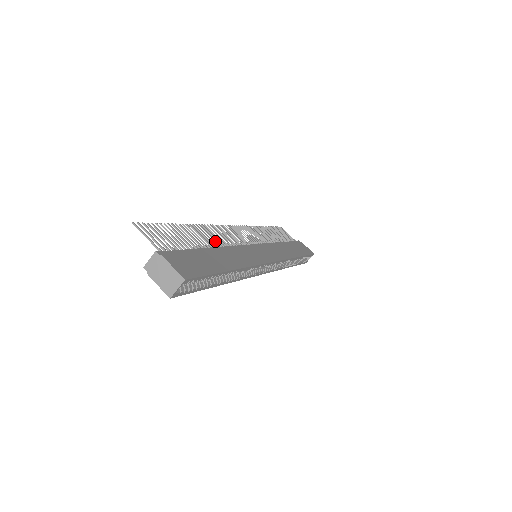
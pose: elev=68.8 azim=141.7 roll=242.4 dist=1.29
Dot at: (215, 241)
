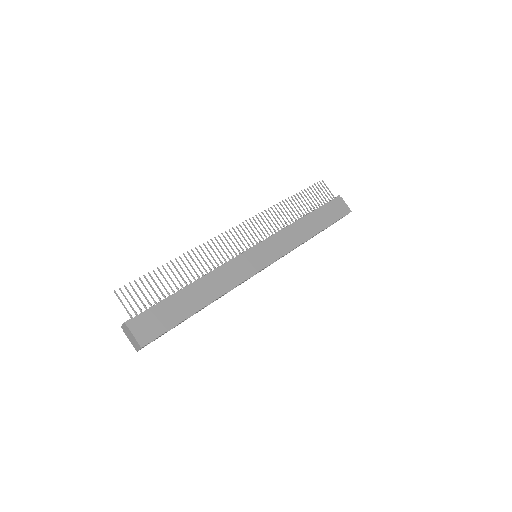
Dot at: (203, 267)
